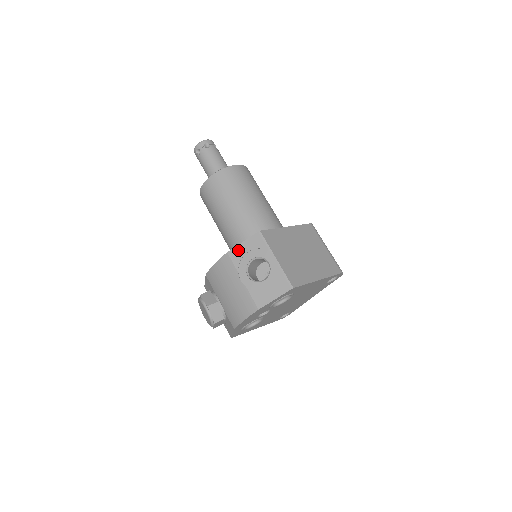
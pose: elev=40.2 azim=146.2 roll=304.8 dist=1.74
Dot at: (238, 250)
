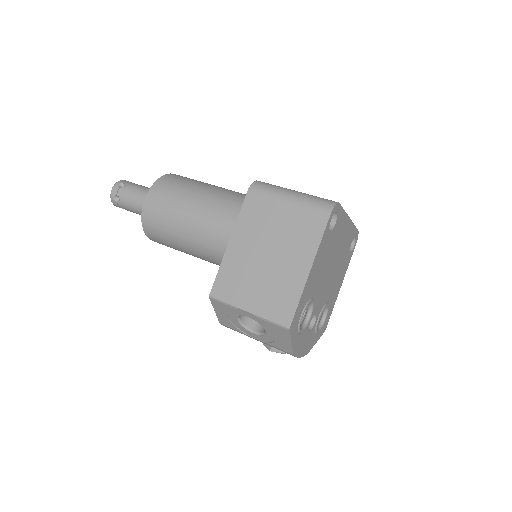
Dot at: (221, 318)
